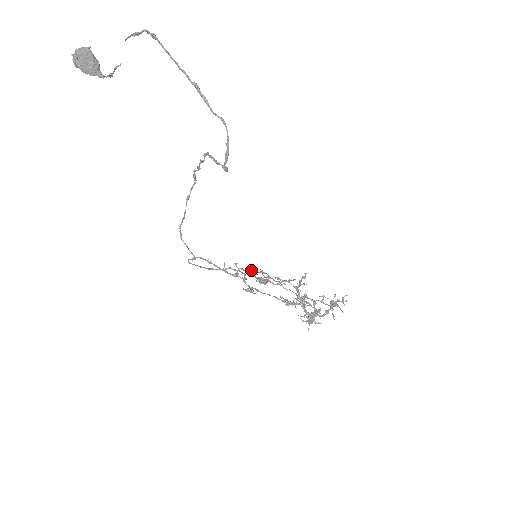
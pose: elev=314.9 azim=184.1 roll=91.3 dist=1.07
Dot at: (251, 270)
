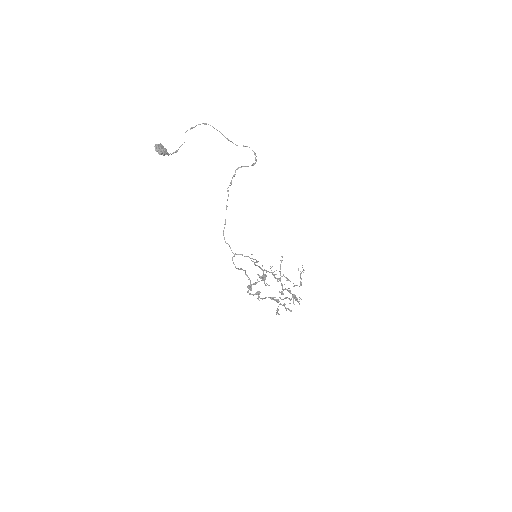
Dot at: (249, 285)
